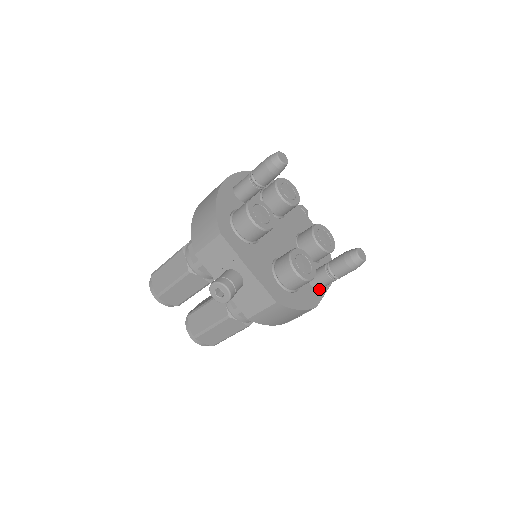
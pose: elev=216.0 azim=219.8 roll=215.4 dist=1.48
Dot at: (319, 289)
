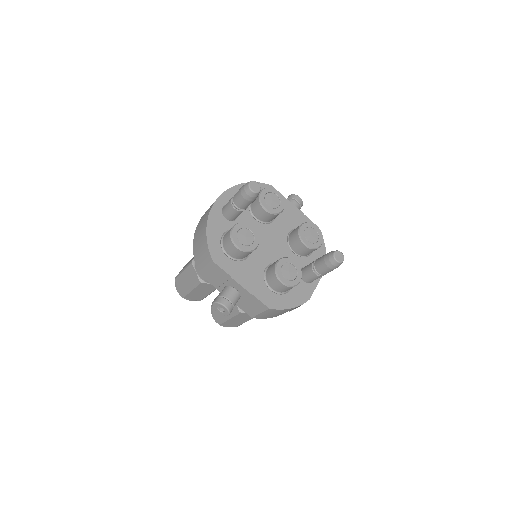
Dot at: (312, 281)
